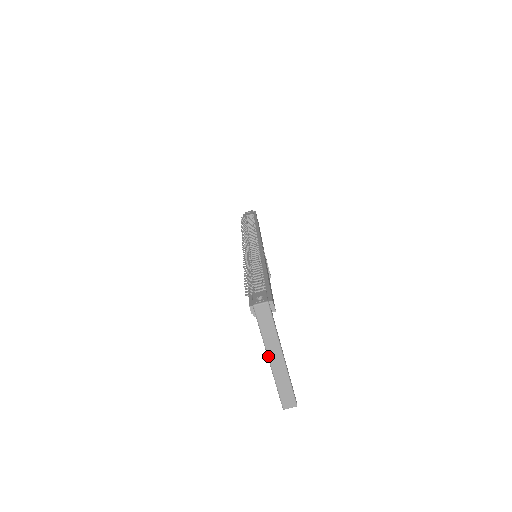
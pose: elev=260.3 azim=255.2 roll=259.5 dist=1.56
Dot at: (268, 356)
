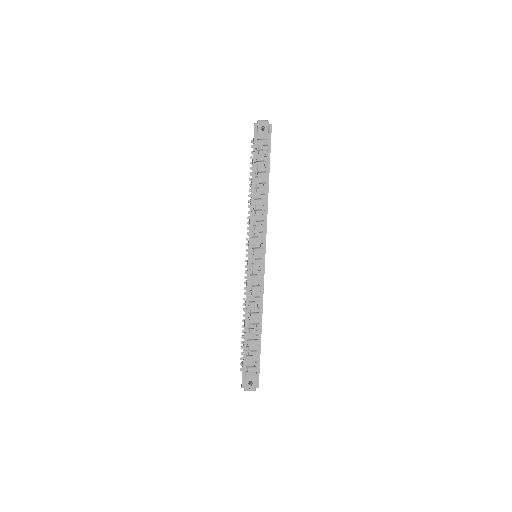
Dot at: occluded
